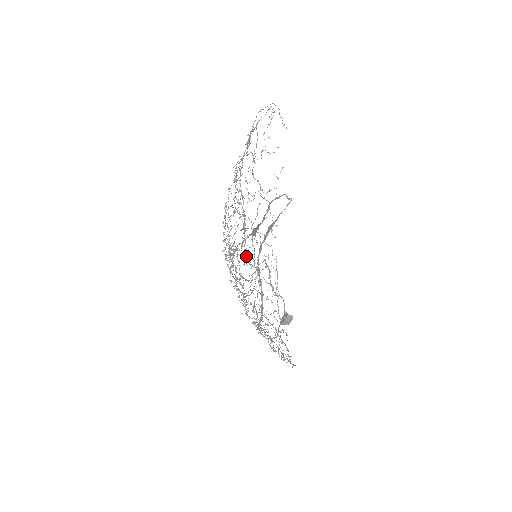
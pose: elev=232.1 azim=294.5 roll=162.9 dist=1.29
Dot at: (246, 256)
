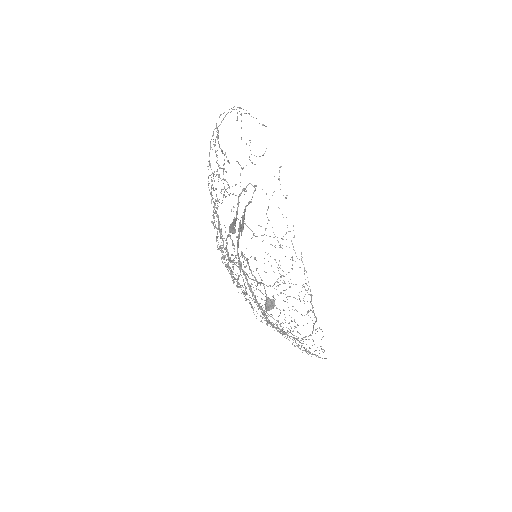
Dot at: occluded
